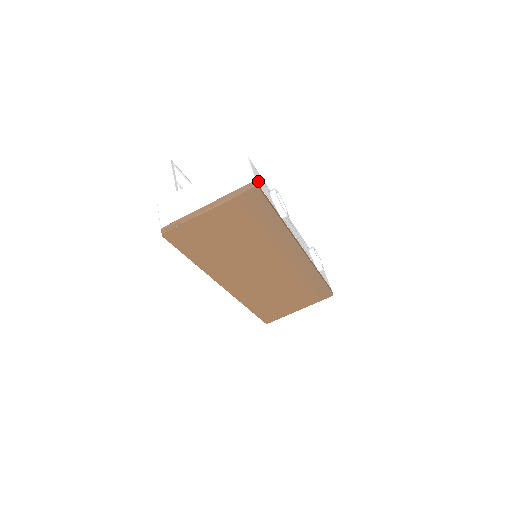
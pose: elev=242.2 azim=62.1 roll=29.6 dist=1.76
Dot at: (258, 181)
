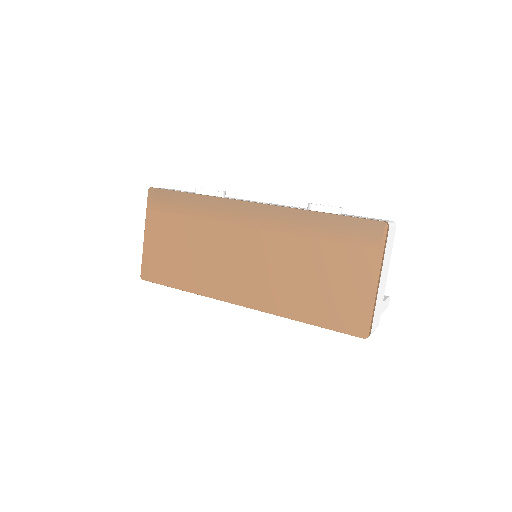
Dot at: occluded
